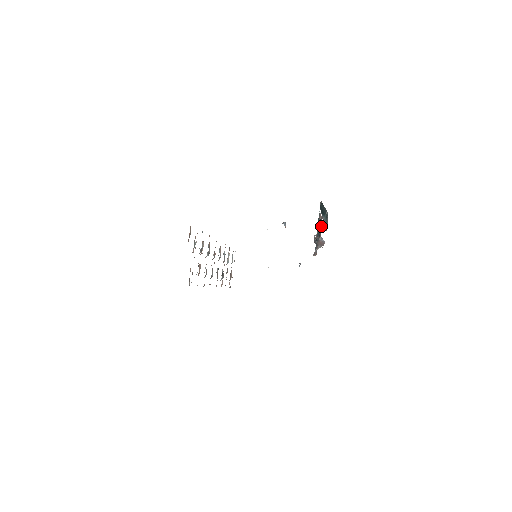
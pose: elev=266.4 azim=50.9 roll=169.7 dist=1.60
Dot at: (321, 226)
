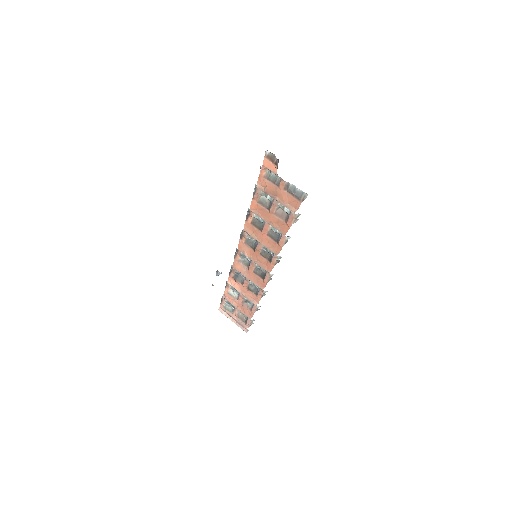
Dot at: occluded
